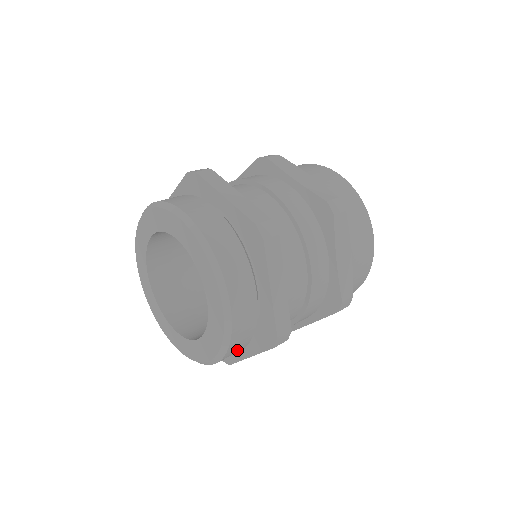
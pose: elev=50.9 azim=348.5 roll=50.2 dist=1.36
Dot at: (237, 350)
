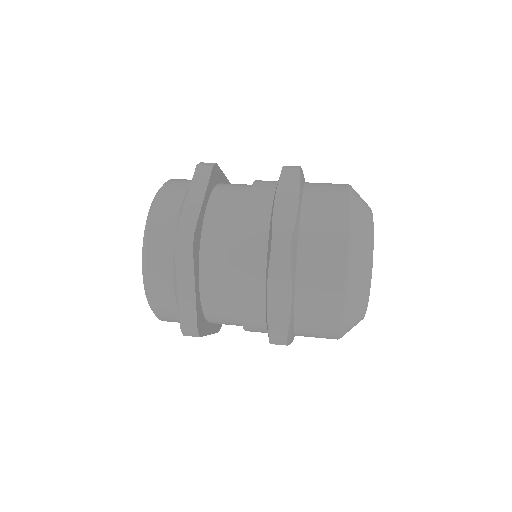
Dot at: (161, 266)
